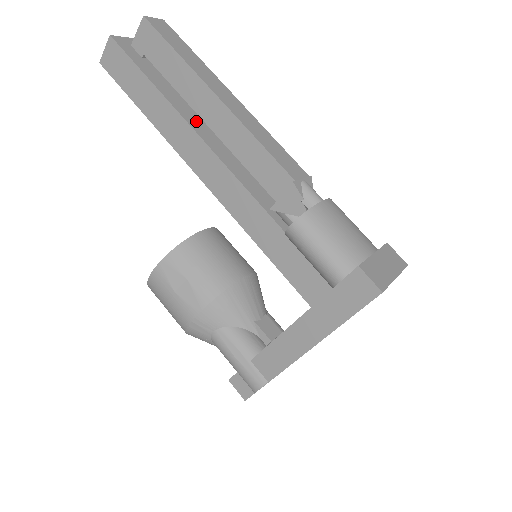
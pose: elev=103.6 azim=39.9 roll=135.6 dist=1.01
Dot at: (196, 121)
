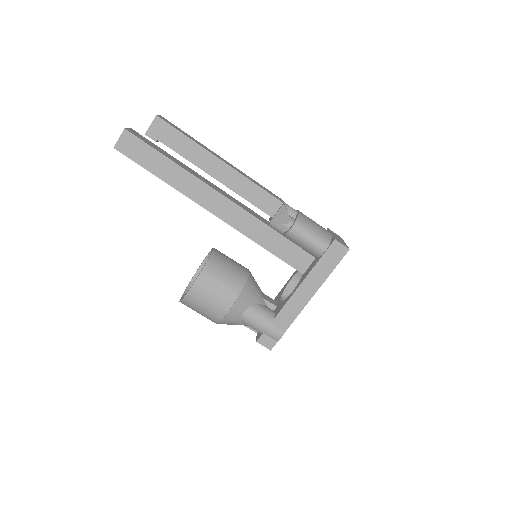
Dot at: (202, 178)
